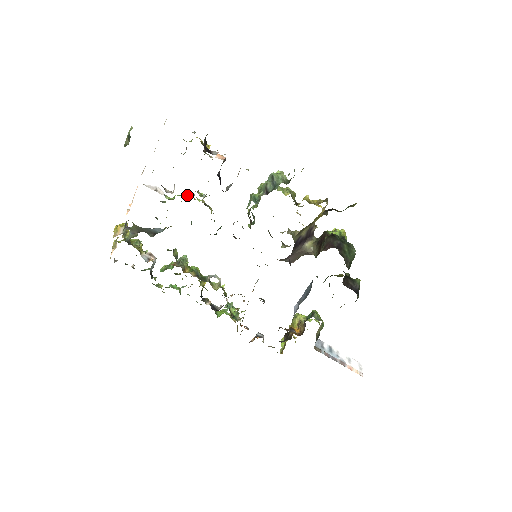
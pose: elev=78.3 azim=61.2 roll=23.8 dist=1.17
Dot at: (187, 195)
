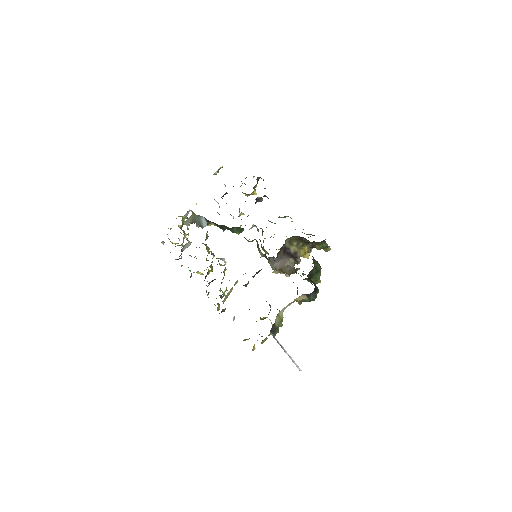
Dot at: (231, 215)
